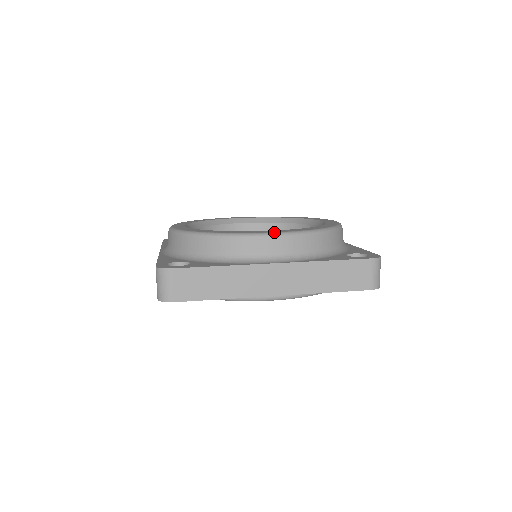
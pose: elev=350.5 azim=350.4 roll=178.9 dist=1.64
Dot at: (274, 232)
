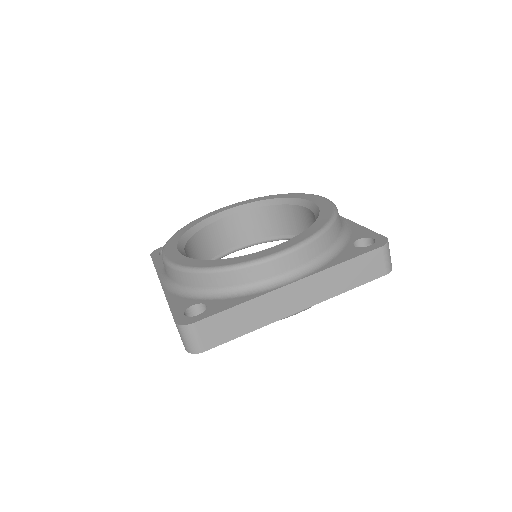
Dot at: (281, 250)
